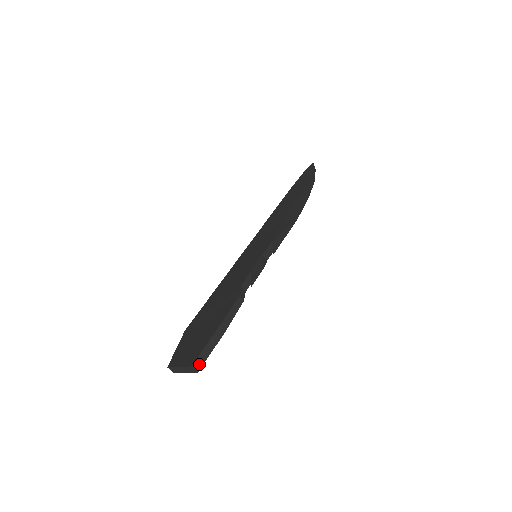
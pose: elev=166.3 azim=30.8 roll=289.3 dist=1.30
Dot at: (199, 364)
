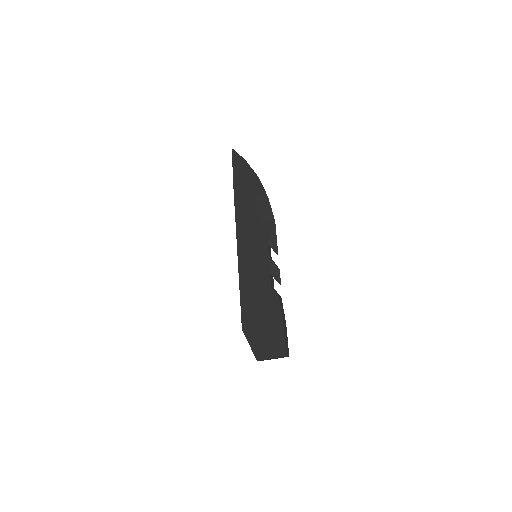
Dot at: (287, 351)
